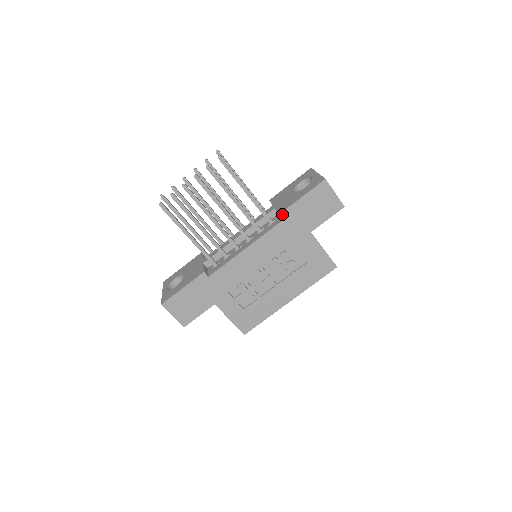
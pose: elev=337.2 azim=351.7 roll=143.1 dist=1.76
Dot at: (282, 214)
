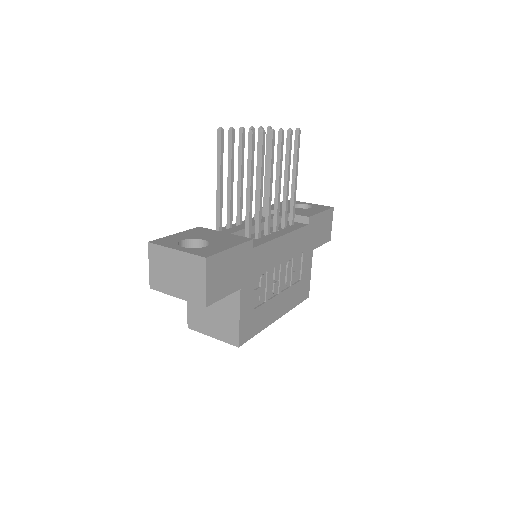
Dot at: (310, 218)
